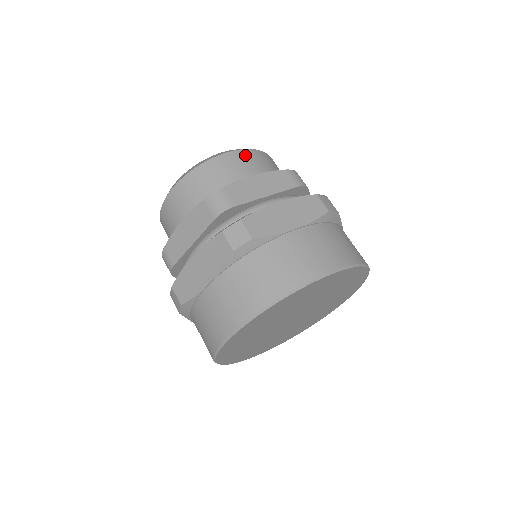
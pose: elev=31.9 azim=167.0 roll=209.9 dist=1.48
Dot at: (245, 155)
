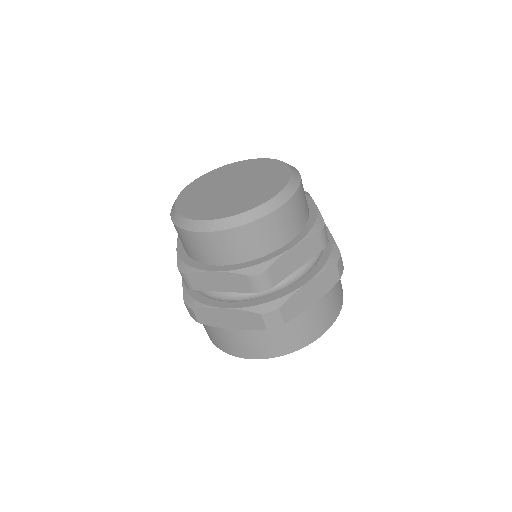
Dot at: (288, 210)
